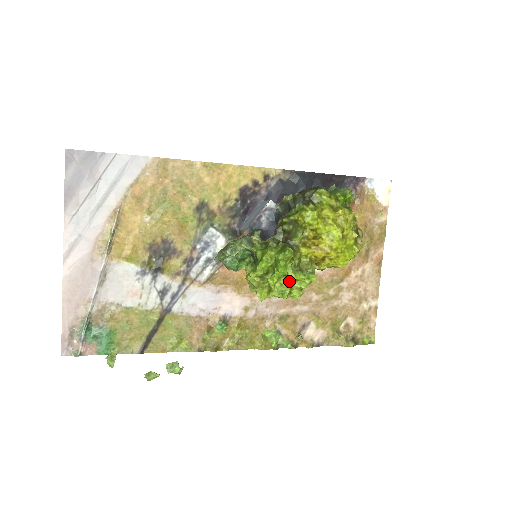
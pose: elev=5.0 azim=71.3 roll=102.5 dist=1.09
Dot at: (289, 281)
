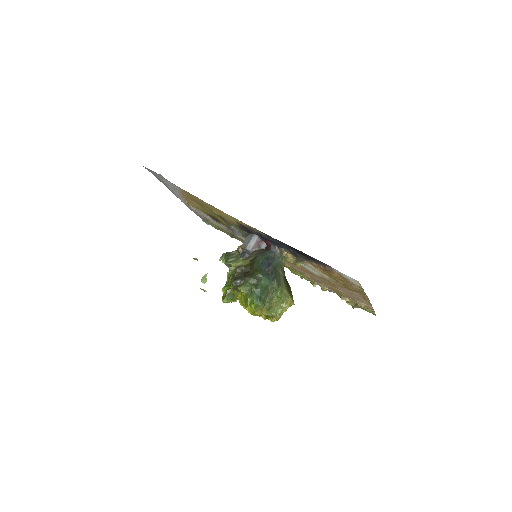
Dot at: occluded
